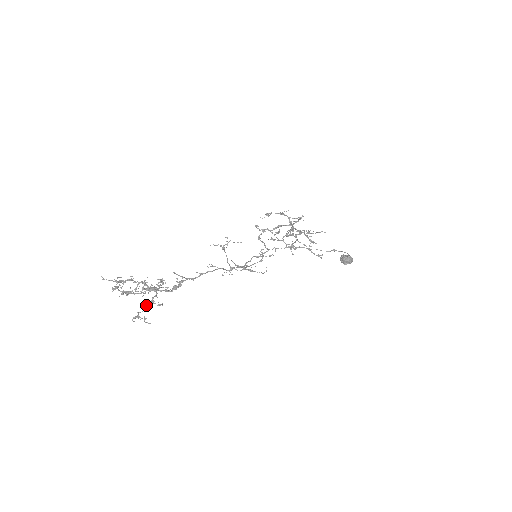
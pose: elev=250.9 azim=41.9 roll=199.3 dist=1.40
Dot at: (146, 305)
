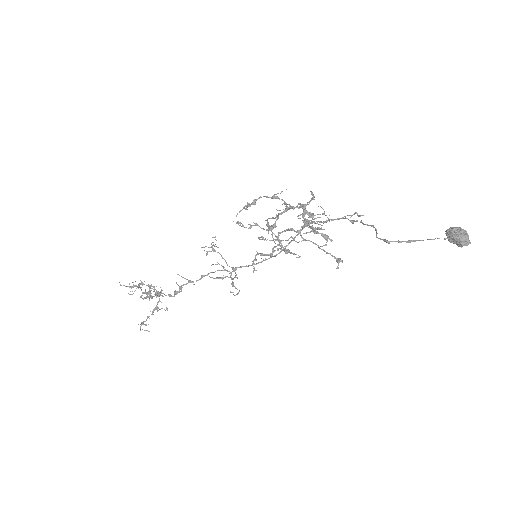
Dot at: (153, 310)
